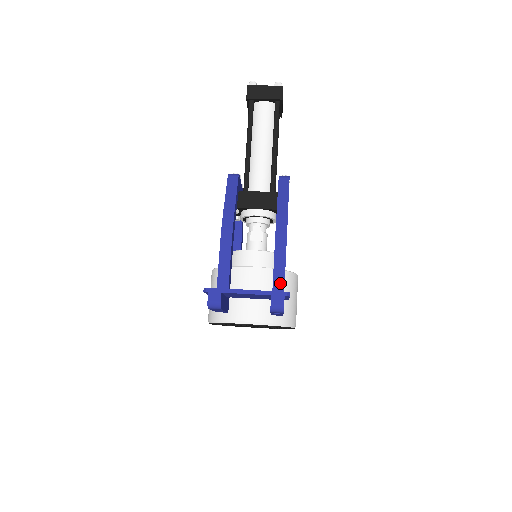
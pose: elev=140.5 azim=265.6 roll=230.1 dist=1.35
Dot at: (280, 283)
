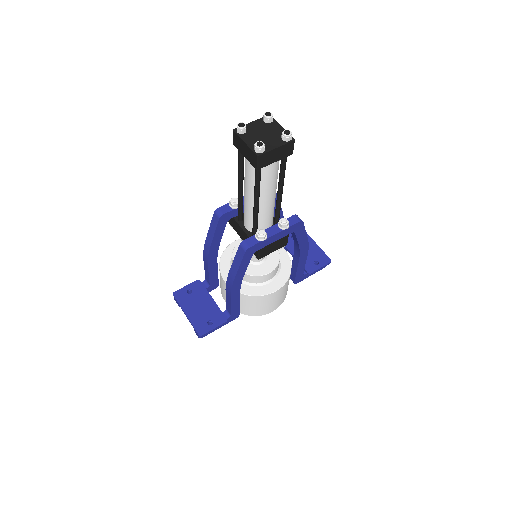
Dot at: (229, 308)
